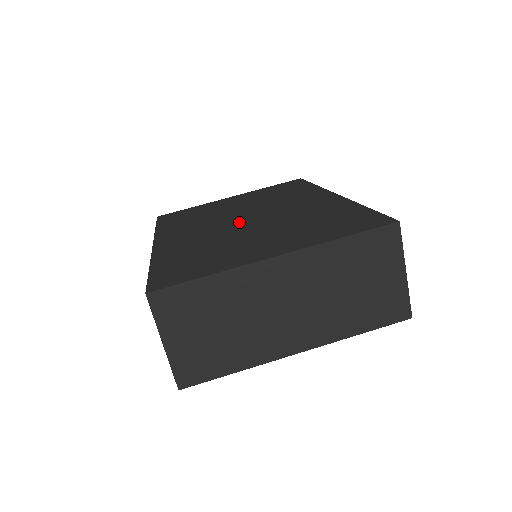
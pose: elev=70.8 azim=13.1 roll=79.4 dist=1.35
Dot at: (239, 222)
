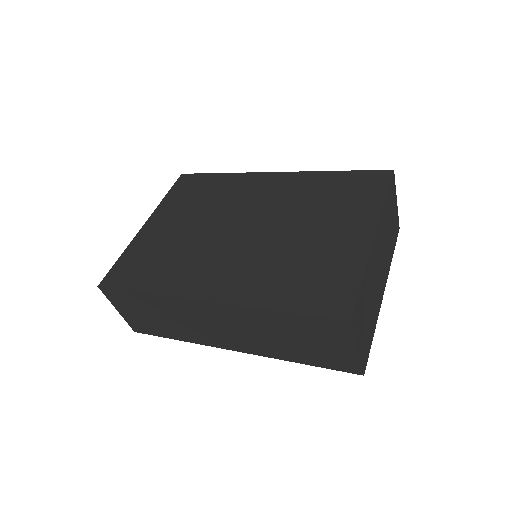
Dot at: (249, 235)
